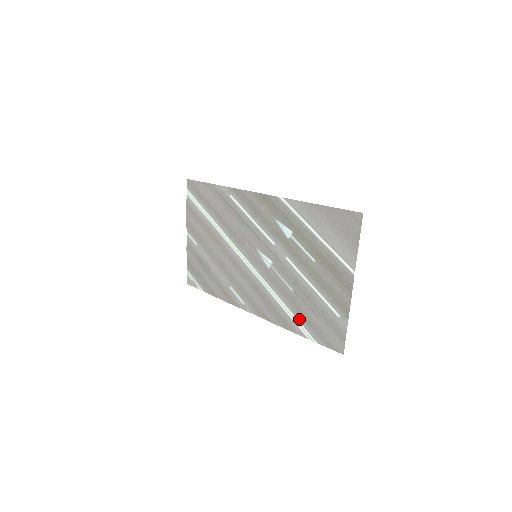
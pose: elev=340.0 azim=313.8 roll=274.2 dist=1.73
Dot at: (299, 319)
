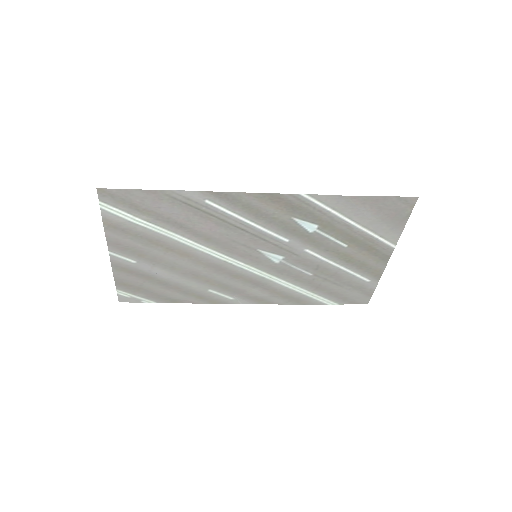
Dot at: (318, 294)
